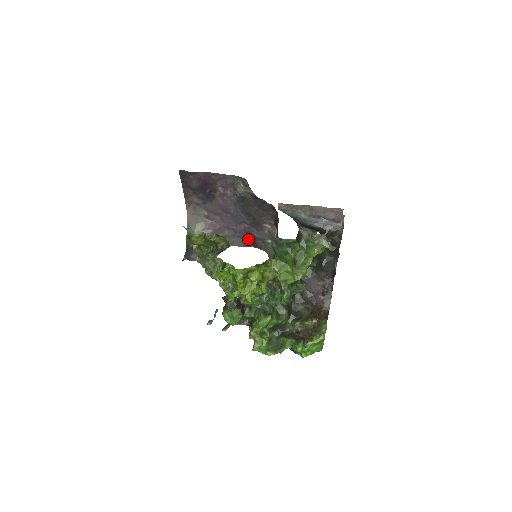
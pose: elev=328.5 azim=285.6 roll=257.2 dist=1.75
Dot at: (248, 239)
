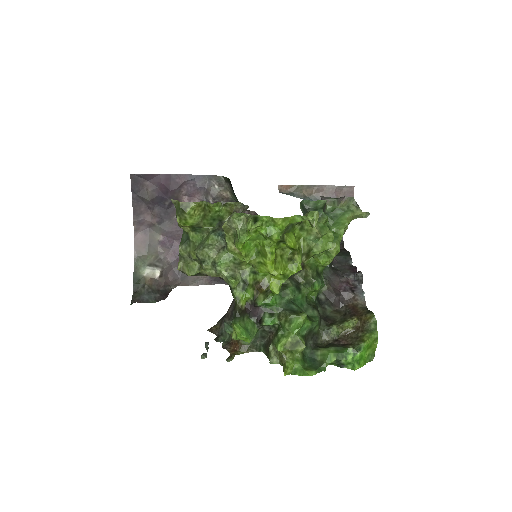
Dot at: occluded
